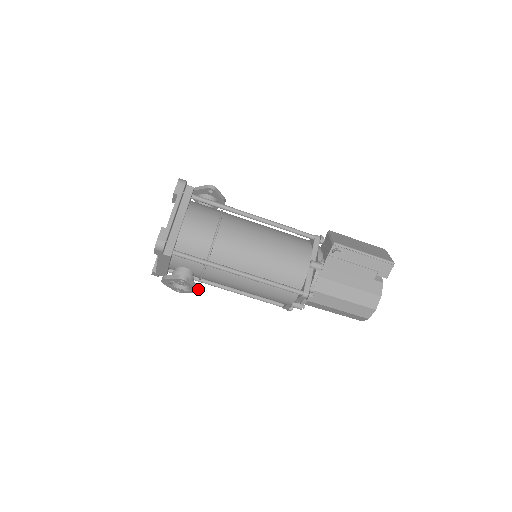
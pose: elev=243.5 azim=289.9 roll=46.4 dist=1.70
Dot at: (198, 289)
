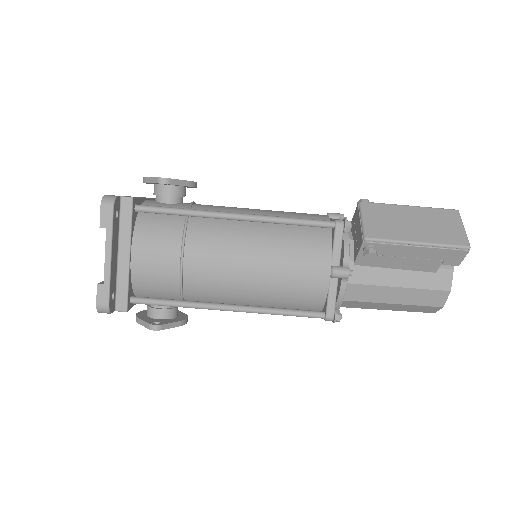
Dot at: (184, 323)
